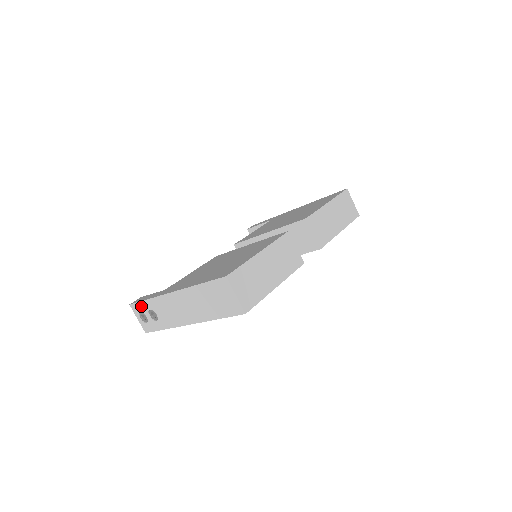
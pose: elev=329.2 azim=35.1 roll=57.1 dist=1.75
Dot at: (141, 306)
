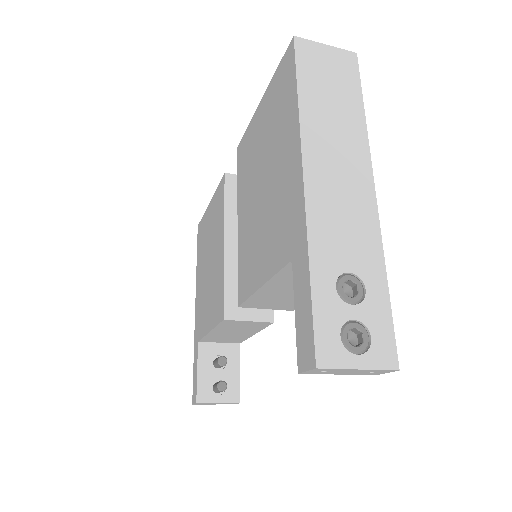
Dot at: (324, 315)
